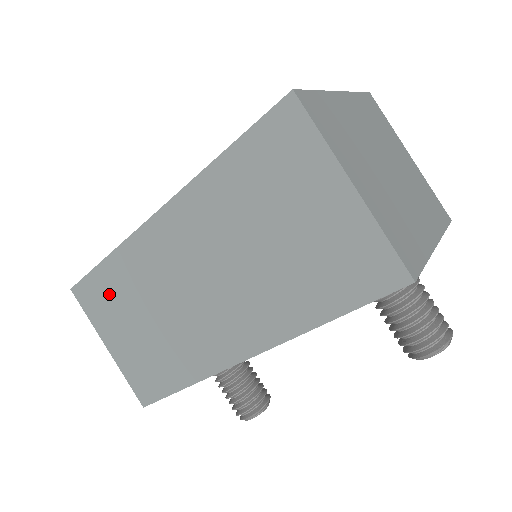
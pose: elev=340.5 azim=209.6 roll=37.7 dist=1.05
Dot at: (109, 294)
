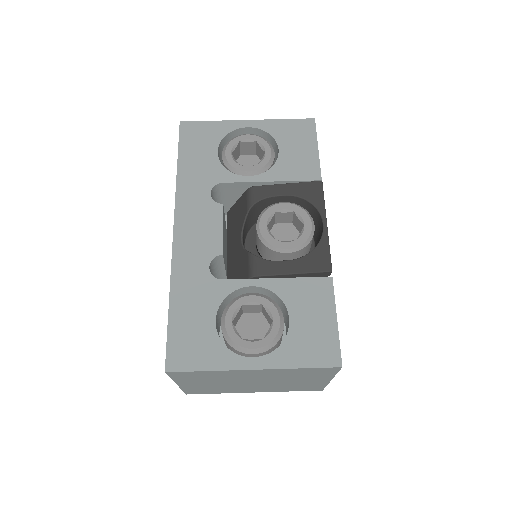
Dot at: occluded
